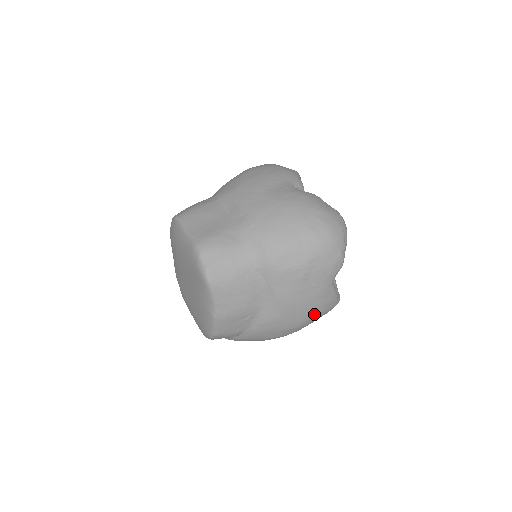
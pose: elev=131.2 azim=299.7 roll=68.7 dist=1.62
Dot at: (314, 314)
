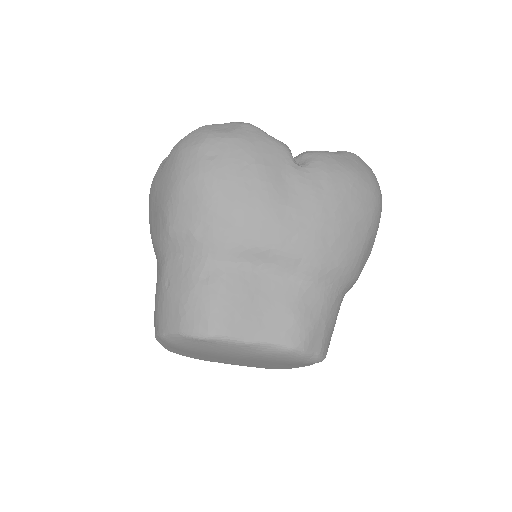
Dot at: occluded
